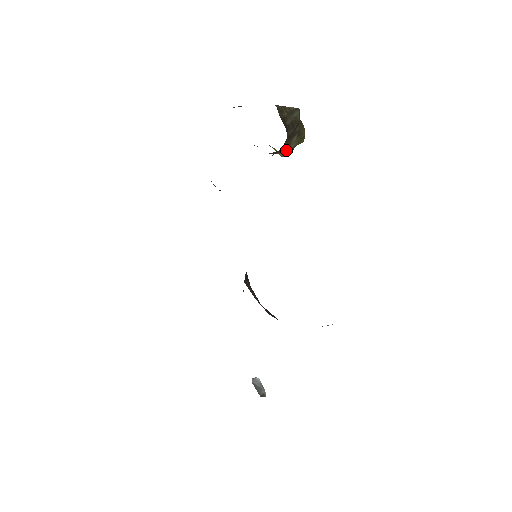
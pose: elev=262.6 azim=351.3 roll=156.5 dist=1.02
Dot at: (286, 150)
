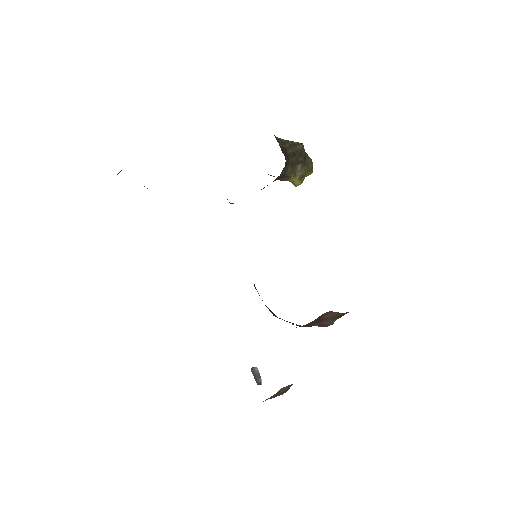
Dot at: (293, 177)
